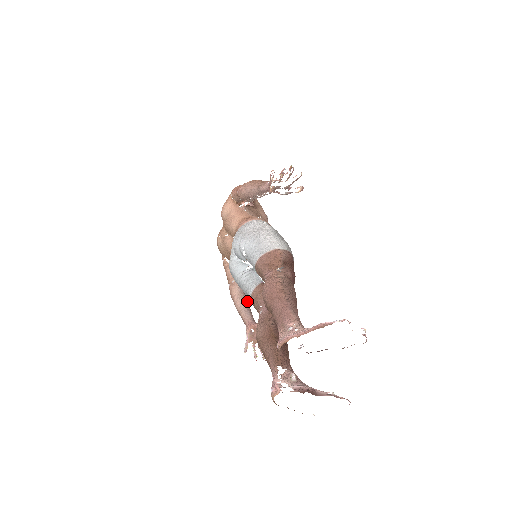
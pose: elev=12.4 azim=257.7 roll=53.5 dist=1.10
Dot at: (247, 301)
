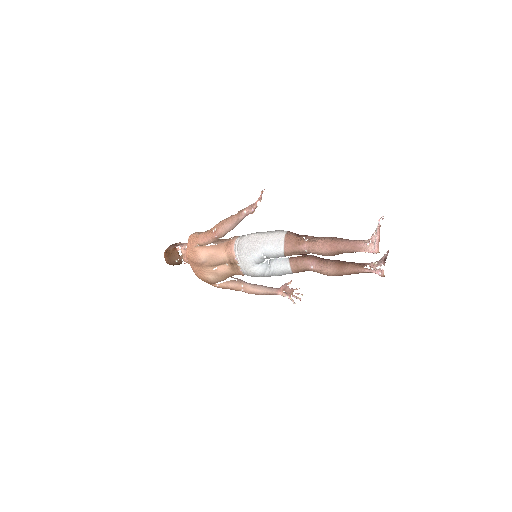
Dot at: (261, 285)
